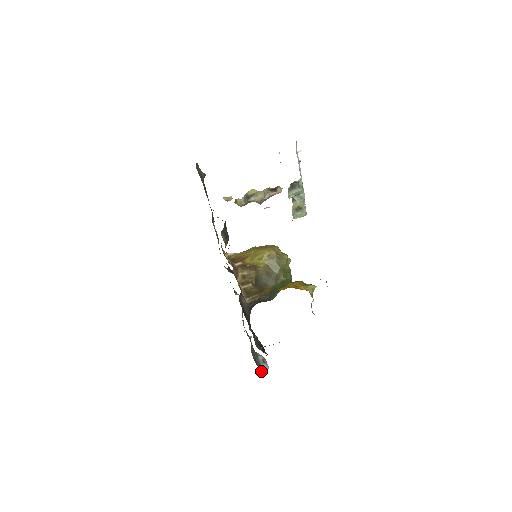
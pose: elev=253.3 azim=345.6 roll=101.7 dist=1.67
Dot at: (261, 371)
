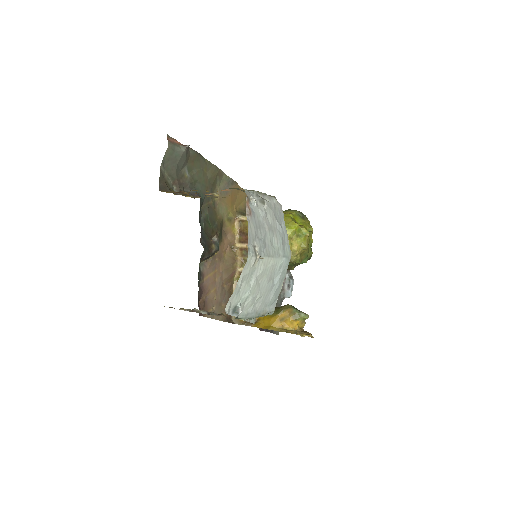
Dot at: (282, 299)
